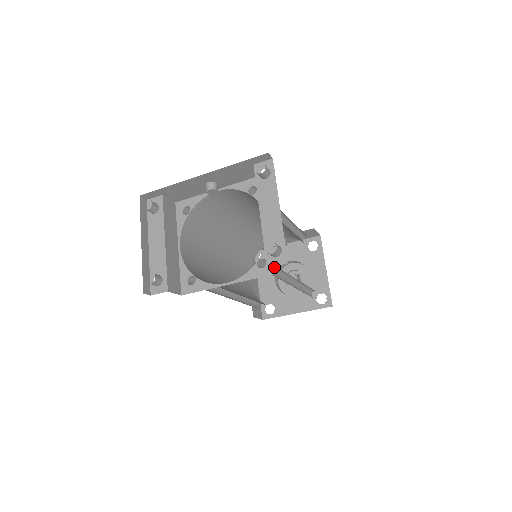
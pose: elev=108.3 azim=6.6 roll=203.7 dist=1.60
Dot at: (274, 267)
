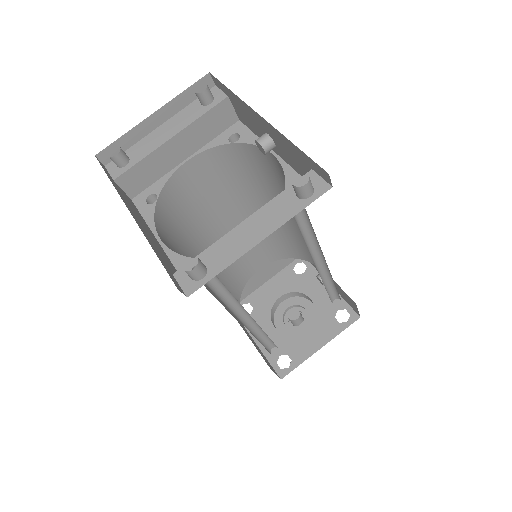
Dot at: occluded
